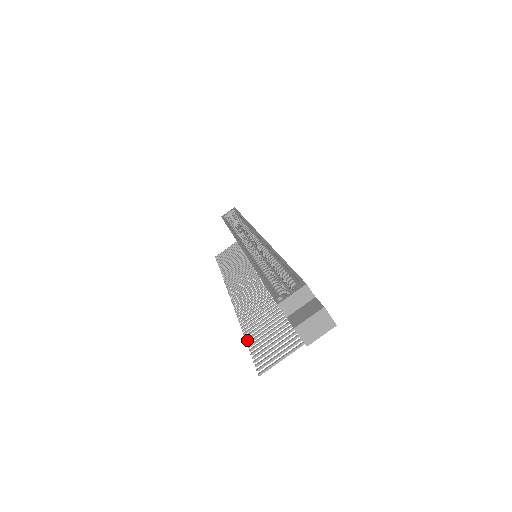
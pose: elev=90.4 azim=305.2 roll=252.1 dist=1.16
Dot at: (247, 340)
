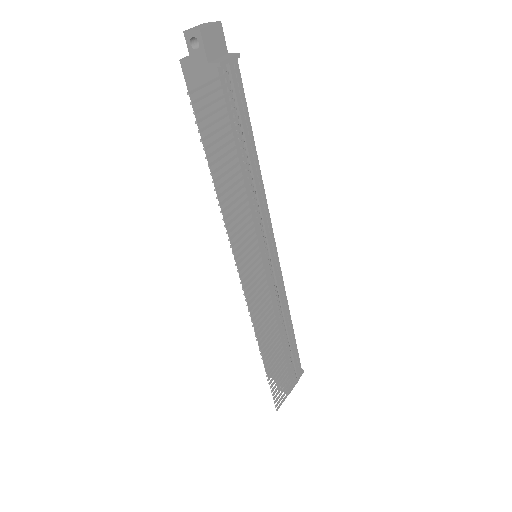
Dot at: (211, 173)
